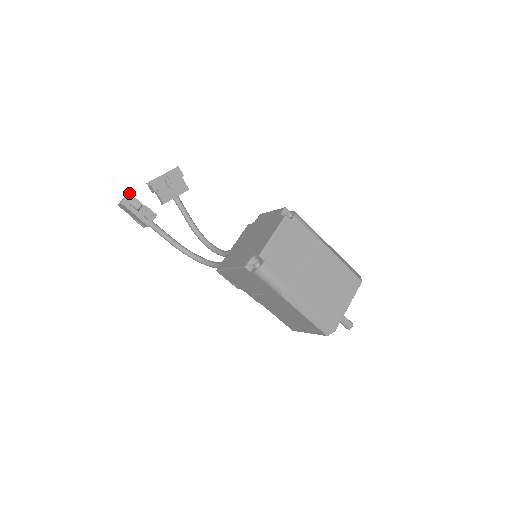
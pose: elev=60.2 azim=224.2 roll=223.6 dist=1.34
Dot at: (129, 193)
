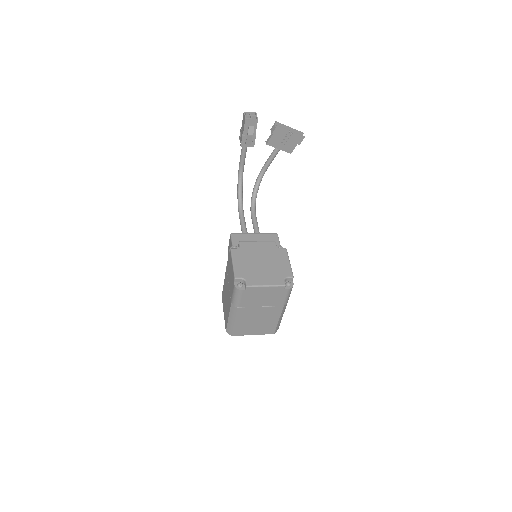
Dot at: occluded
